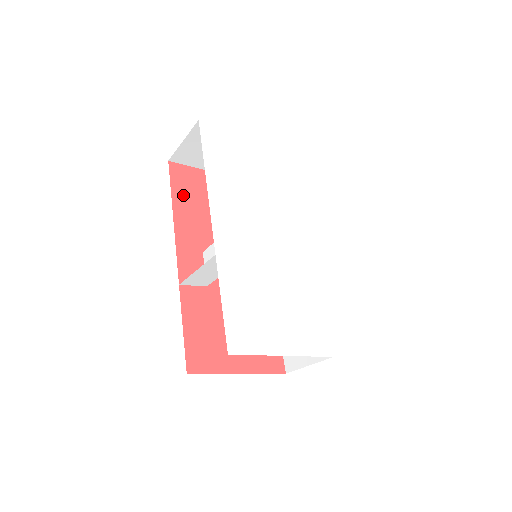
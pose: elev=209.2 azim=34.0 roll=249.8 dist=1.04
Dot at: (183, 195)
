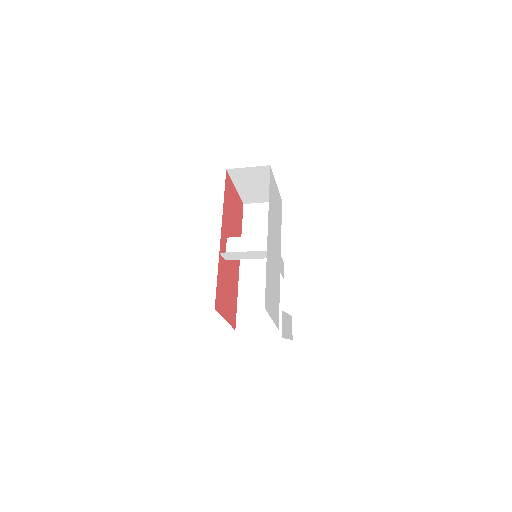
Dot at: (227, 196)
